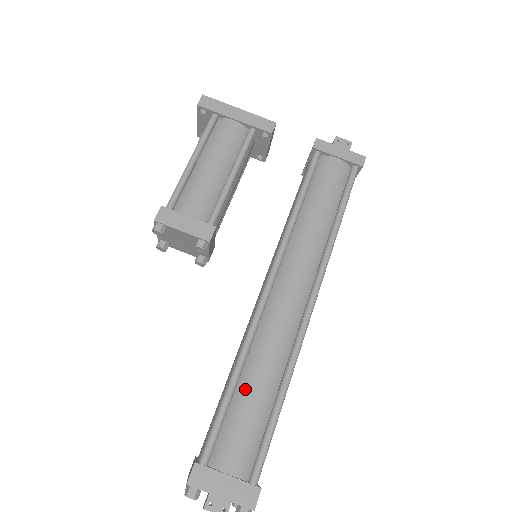
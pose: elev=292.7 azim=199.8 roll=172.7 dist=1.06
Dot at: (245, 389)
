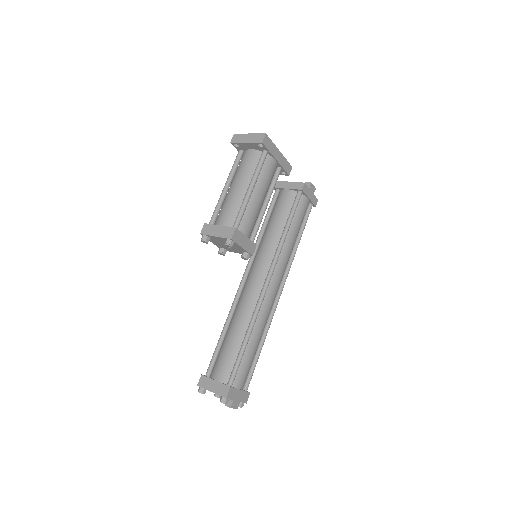
Dot at: (251, 344)
